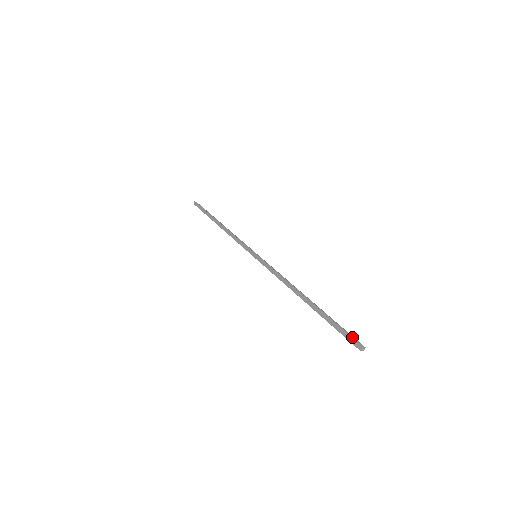
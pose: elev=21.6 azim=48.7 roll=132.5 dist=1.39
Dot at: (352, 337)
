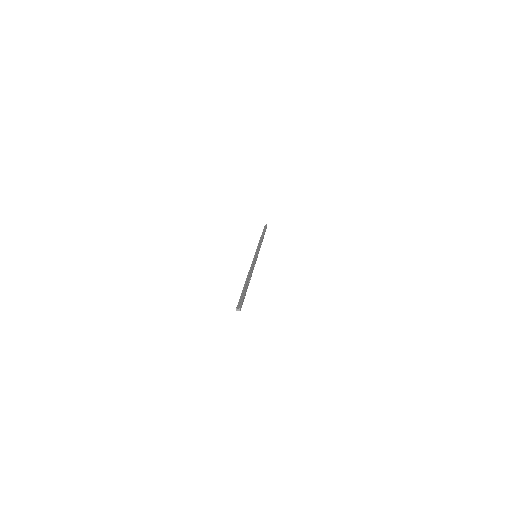
Dot at: (240, 302)
